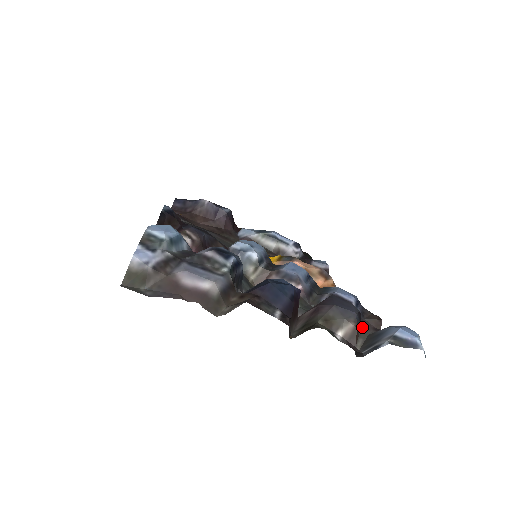
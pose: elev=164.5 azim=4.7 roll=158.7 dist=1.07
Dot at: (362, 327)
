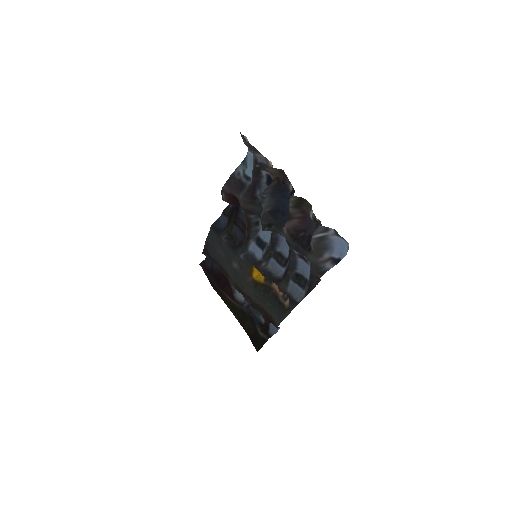
Dot at: (311, 266)
